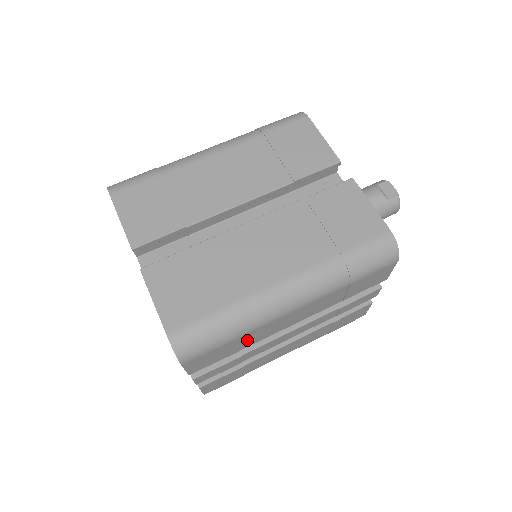
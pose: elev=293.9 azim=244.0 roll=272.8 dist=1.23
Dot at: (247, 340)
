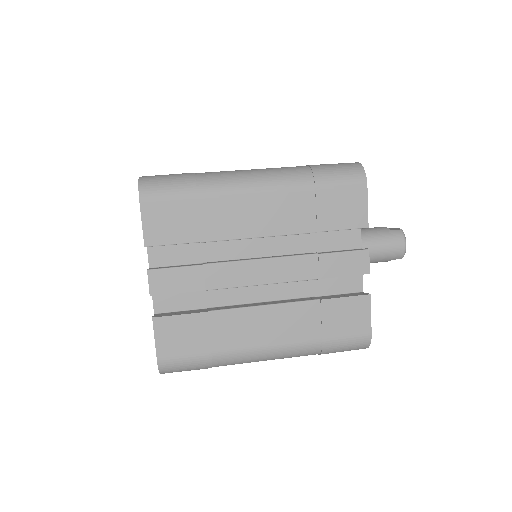
Dot at: (208, 219)
